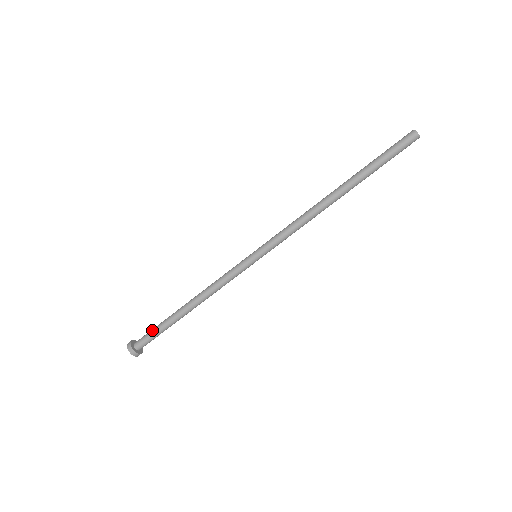
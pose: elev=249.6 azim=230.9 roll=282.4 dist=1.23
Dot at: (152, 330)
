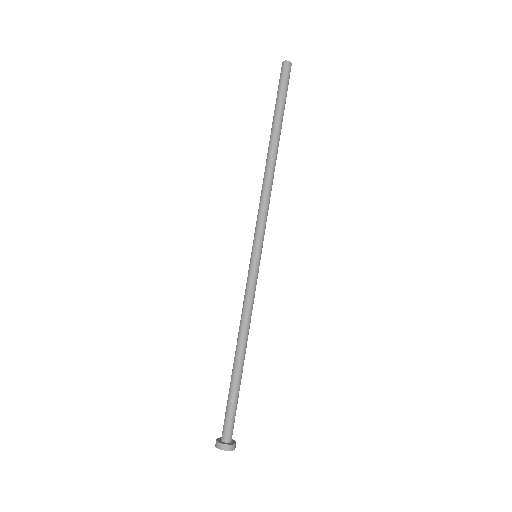
Dot at: (226, 407)
